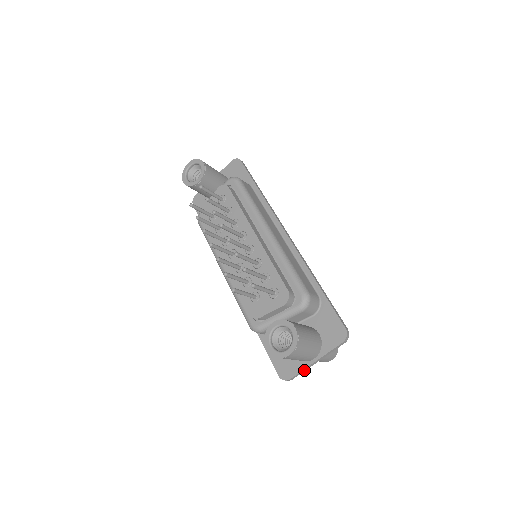
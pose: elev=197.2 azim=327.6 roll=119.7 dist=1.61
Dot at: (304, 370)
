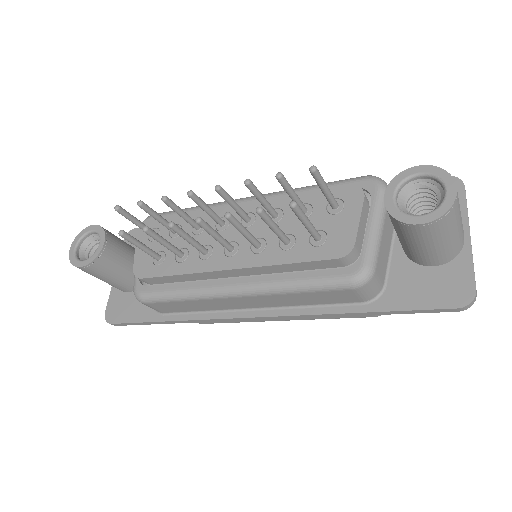
Dot at: (472, 264)
